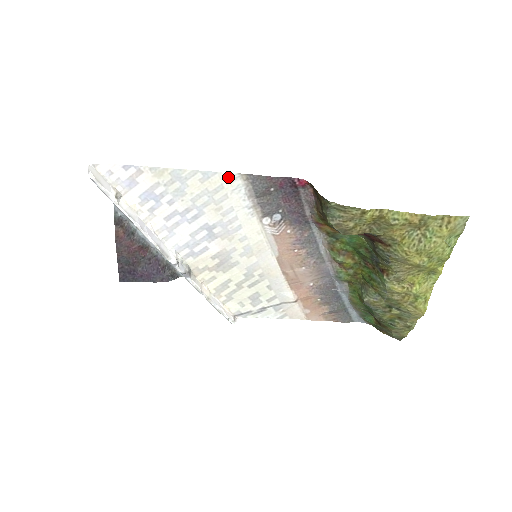
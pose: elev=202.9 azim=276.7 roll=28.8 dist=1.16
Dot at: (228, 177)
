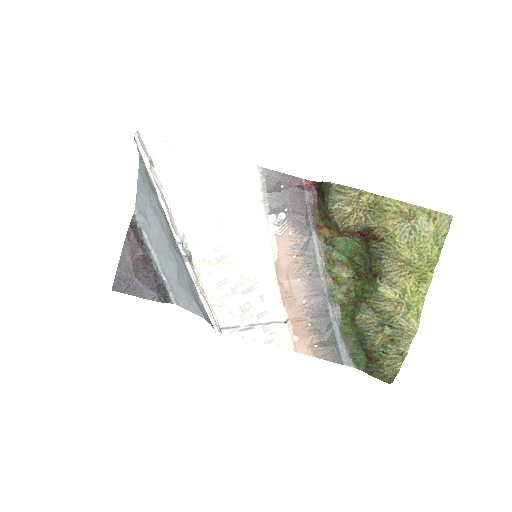
Dot at: (247, 167)
